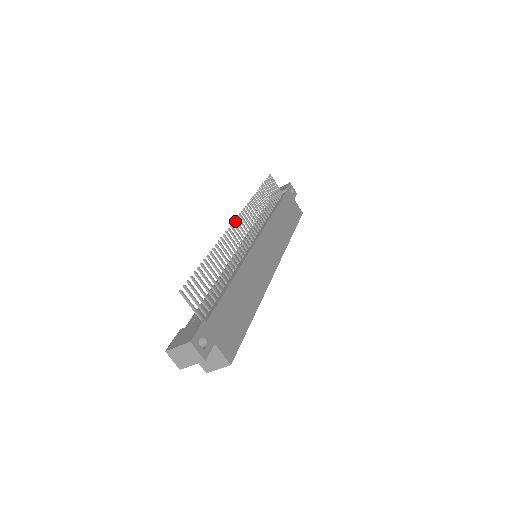
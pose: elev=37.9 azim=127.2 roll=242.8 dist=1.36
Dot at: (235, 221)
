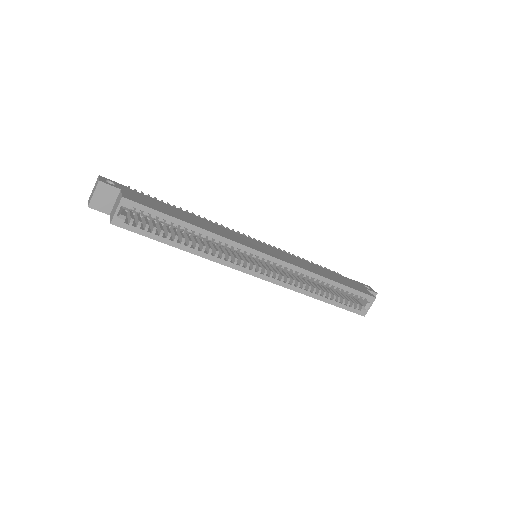
Dot at: occluded
